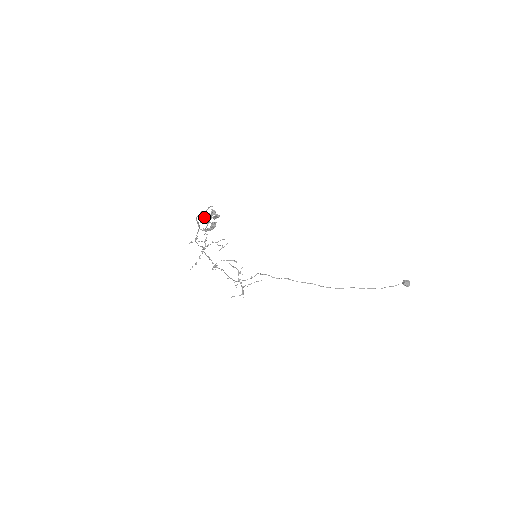
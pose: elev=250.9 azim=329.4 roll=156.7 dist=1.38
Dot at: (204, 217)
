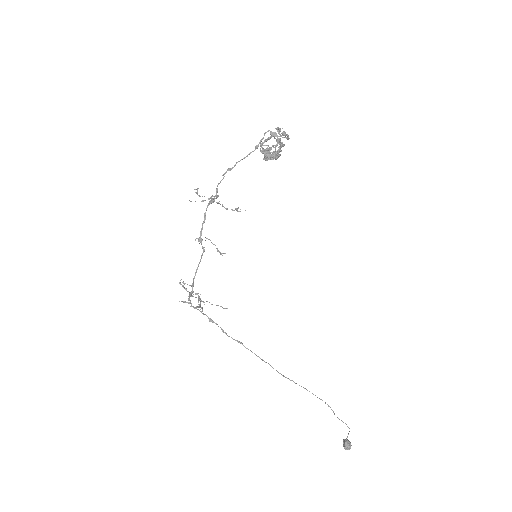
Dot at: (277, 135)
